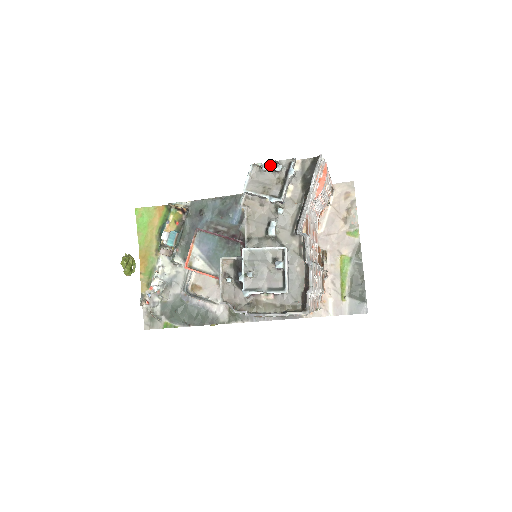
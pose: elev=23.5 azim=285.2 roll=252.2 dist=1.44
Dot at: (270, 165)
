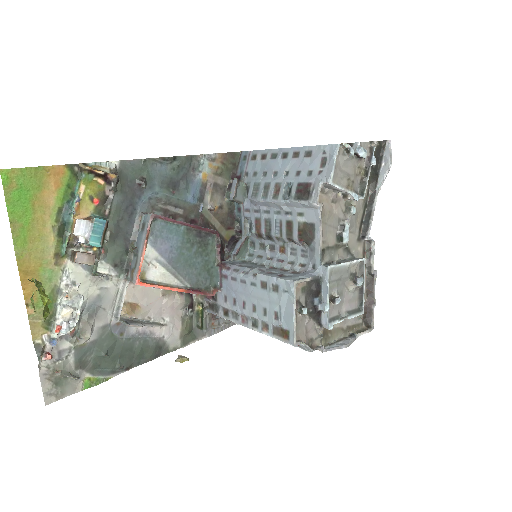
Dot at: (352, 147)
